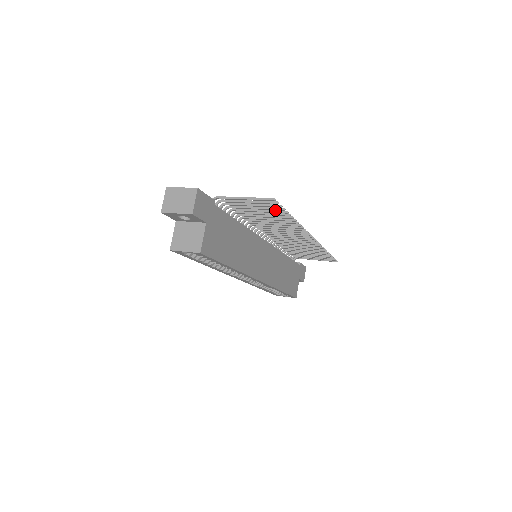
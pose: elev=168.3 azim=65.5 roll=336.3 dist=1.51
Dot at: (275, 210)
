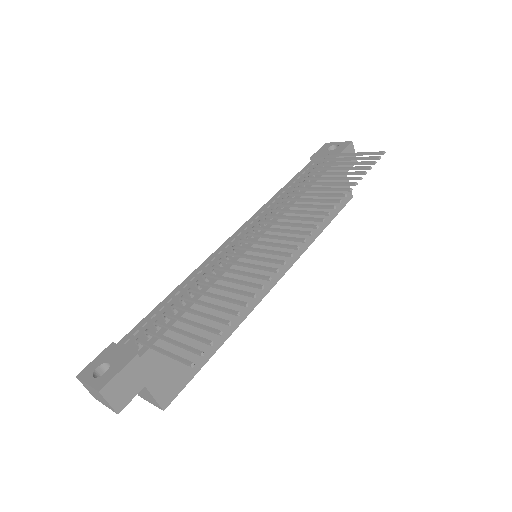
Dot at: (215, 320)
